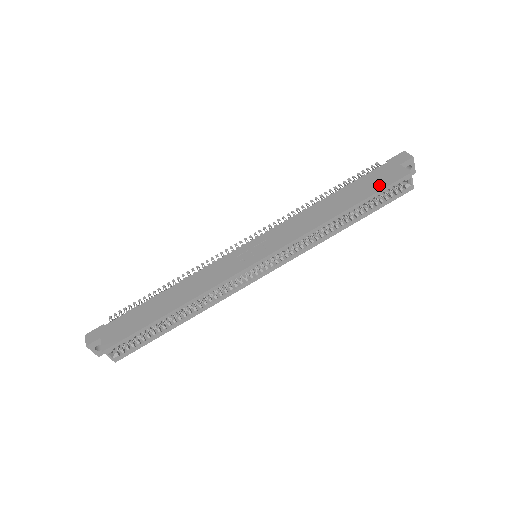
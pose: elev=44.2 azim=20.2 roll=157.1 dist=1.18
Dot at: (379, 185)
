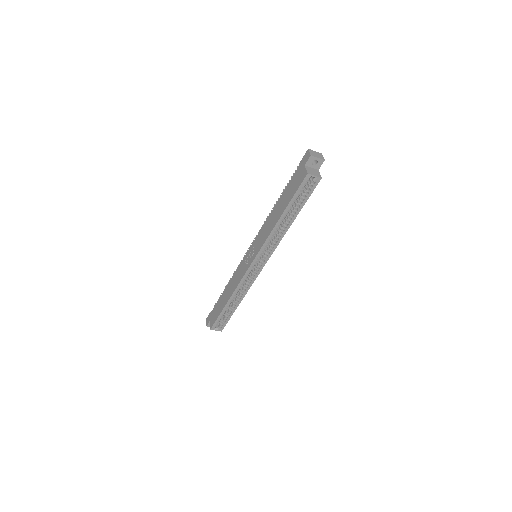
Dot at: (294, 190)
